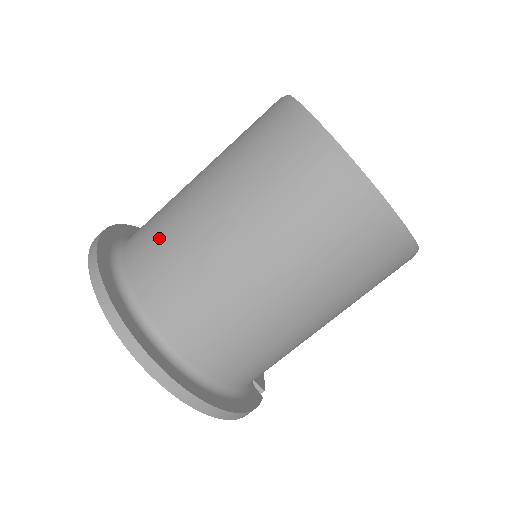
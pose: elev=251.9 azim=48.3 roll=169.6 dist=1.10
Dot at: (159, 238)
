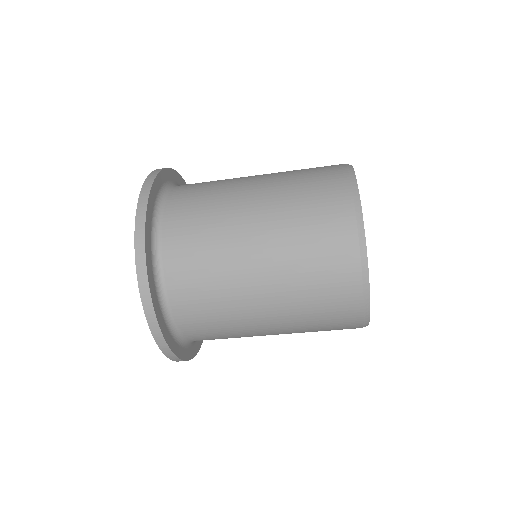
Dot at: (219, 328)
